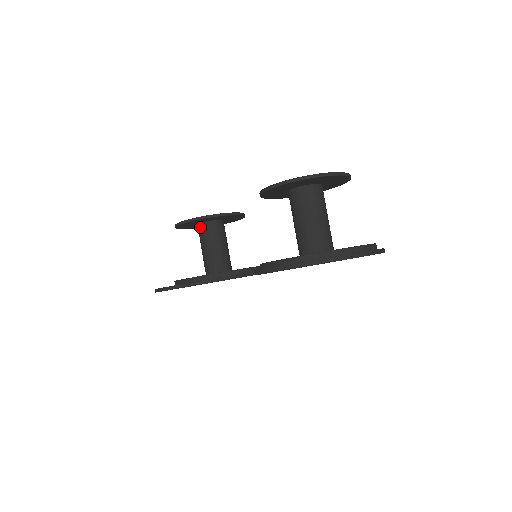
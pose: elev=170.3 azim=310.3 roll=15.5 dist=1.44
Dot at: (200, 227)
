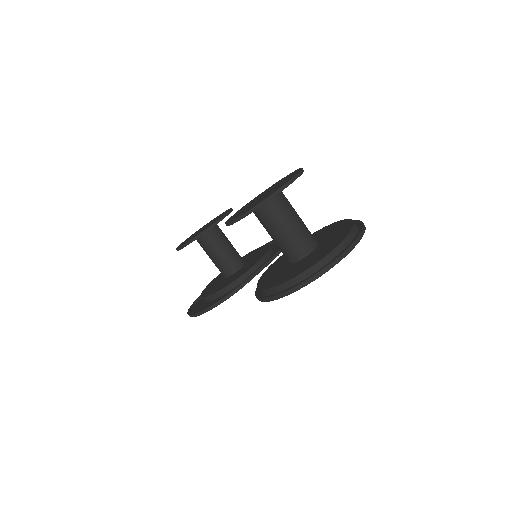
Dot at: (198, 241)
